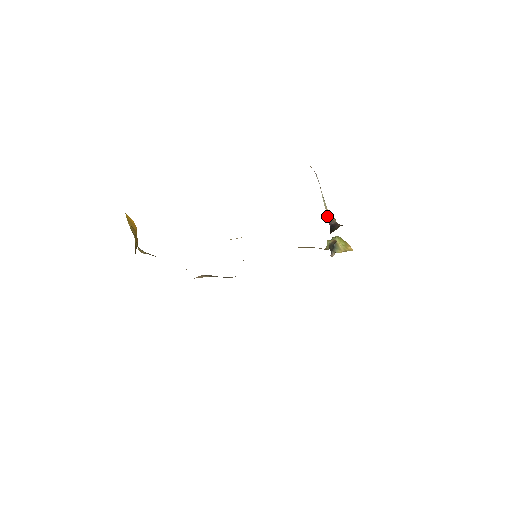
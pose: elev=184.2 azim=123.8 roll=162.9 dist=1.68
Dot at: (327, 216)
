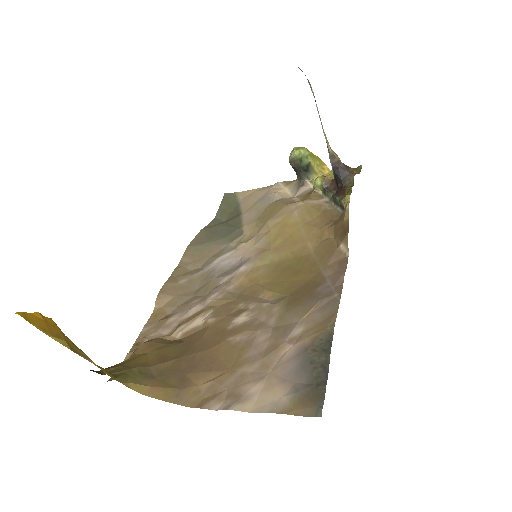
Dot at: (331, 156)
